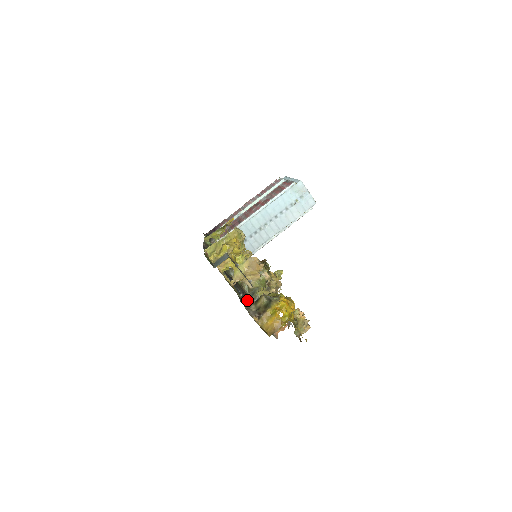
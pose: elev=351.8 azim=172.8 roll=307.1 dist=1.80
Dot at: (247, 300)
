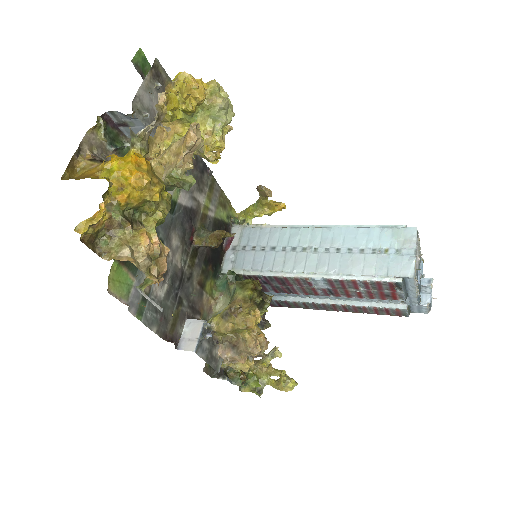
Dot at: occluded
